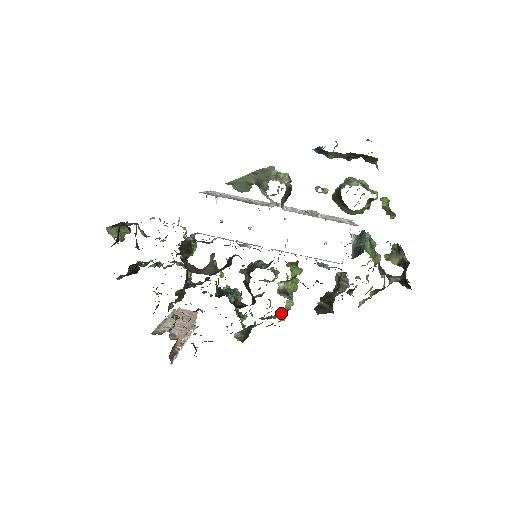
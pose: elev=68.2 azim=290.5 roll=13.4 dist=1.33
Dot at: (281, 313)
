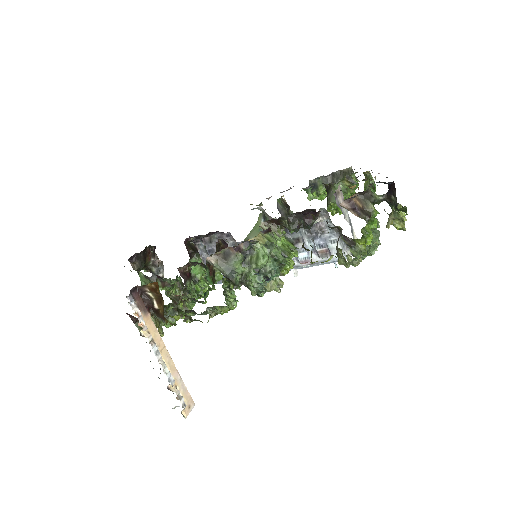
Dot at: (264, 253)
